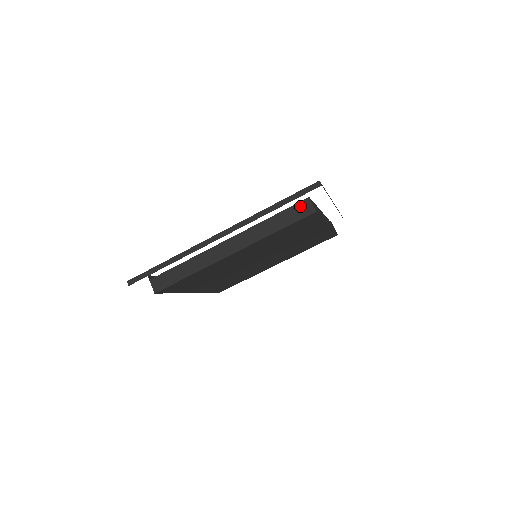
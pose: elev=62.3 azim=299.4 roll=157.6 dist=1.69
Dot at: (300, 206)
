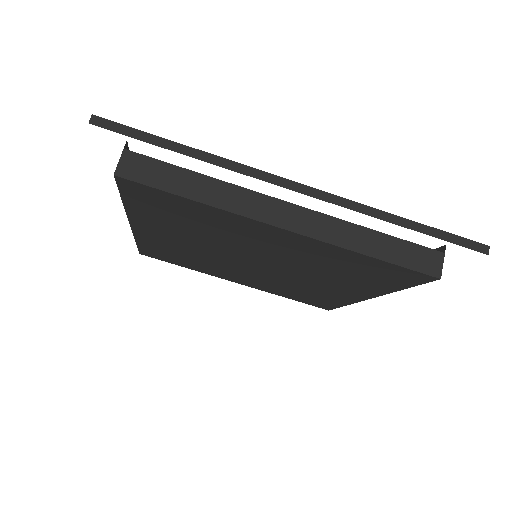
Dot at: (426, 253)
